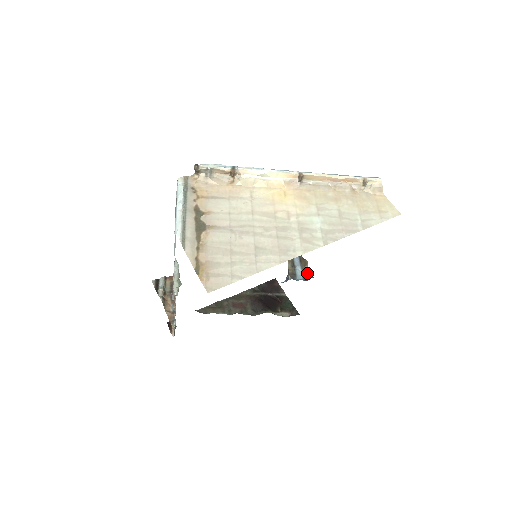
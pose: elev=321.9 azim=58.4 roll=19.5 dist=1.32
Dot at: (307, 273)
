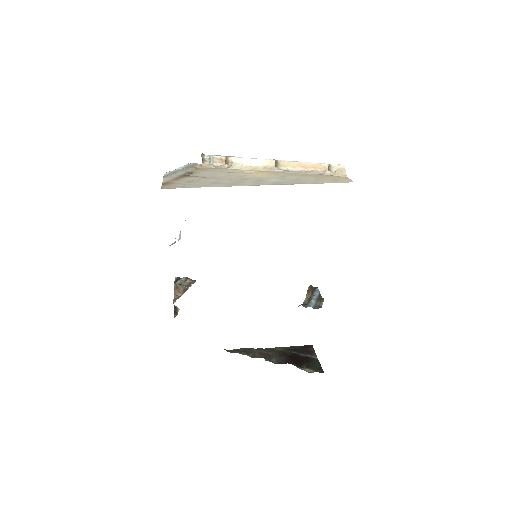
Dot at: (320, 306)
